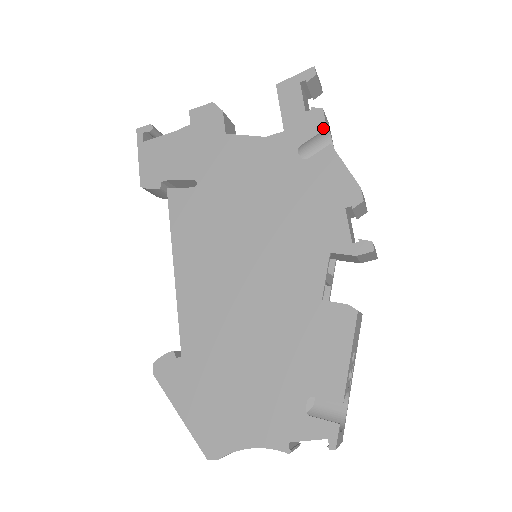
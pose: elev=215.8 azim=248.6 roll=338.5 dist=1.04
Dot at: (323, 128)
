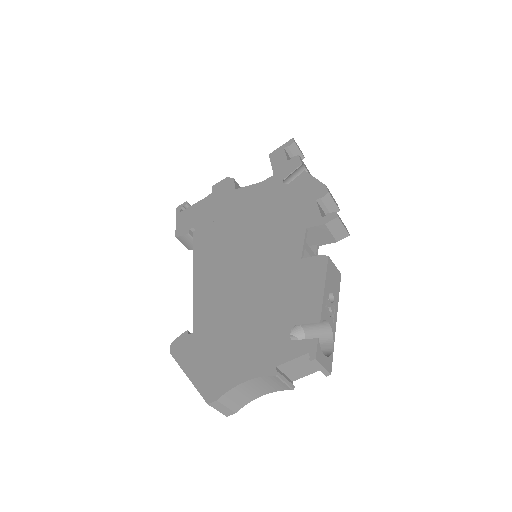
Dot at: (299, 164)
